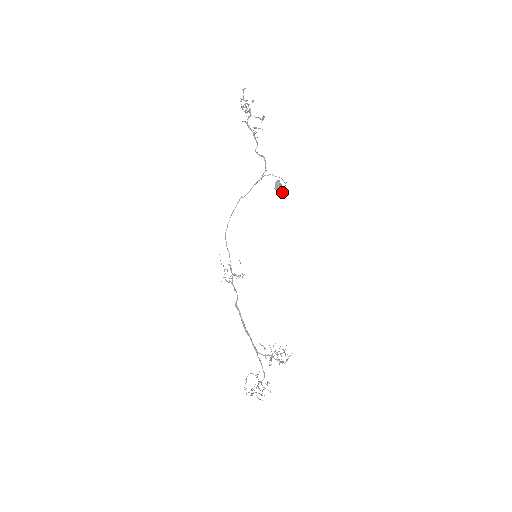
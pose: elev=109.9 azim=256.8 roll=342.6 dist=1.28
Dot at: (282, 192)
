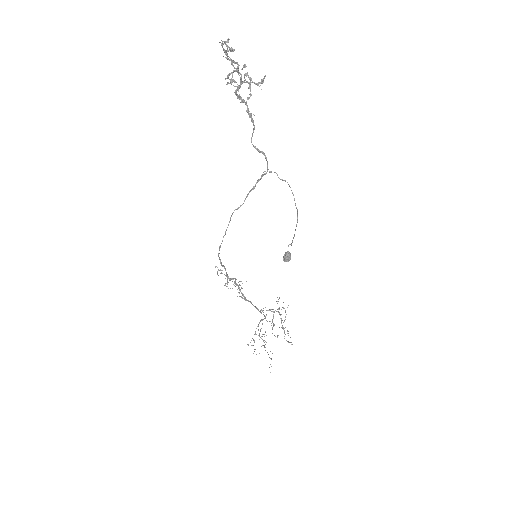
Dot at: (292, 241)
